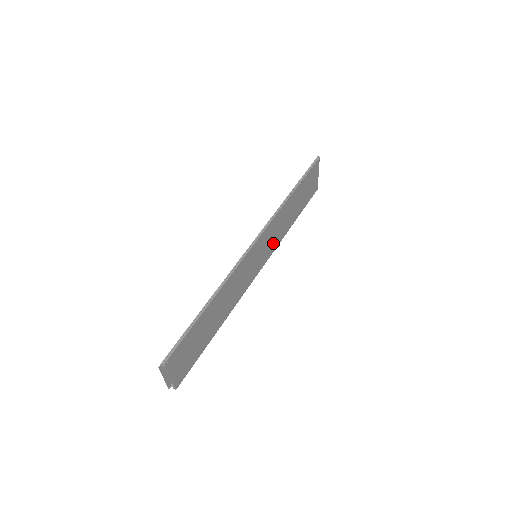
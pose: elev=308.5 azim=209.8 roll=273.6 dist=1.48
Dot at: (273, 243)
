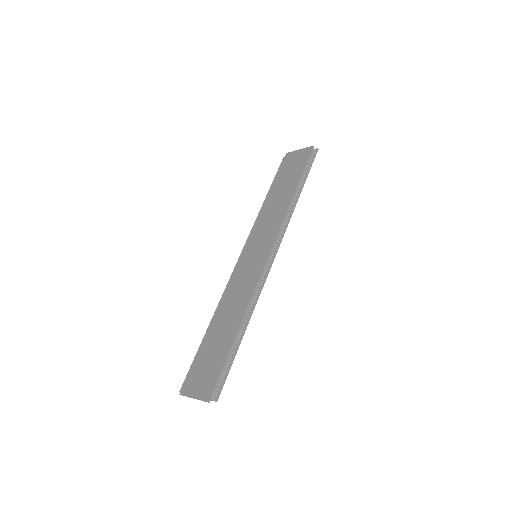
Dot at: occluded
